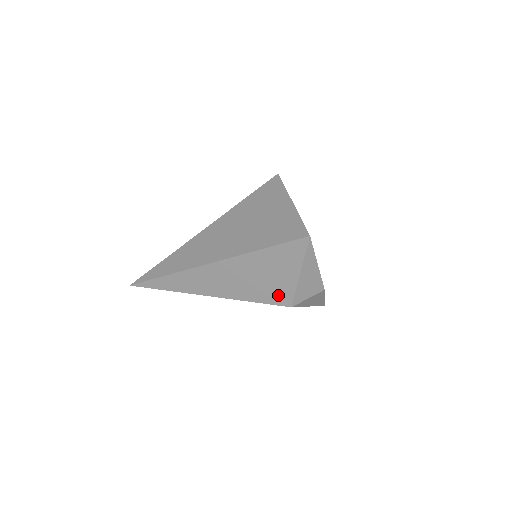
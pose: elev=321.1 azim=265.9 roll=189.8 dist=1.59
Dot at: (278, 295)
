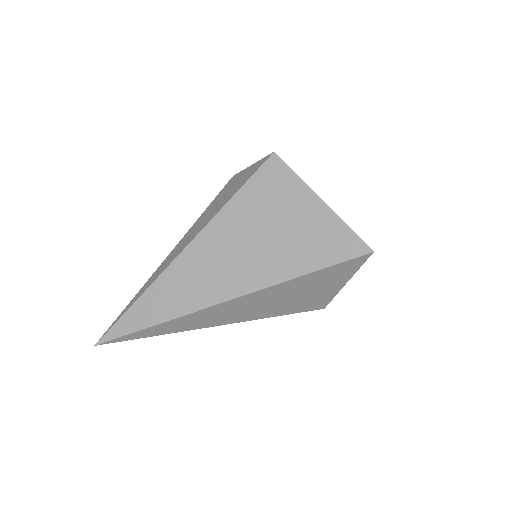
Dot at: (312, 304)
